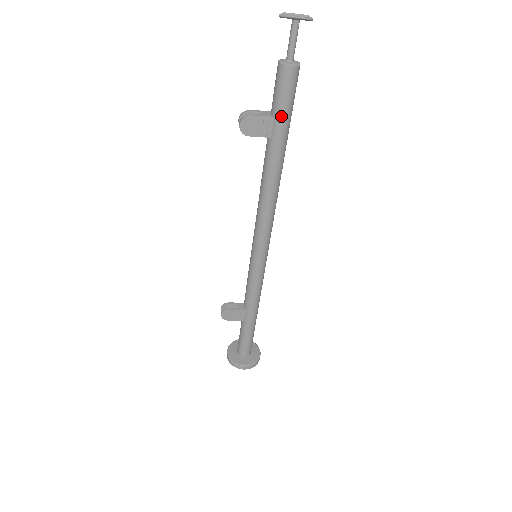
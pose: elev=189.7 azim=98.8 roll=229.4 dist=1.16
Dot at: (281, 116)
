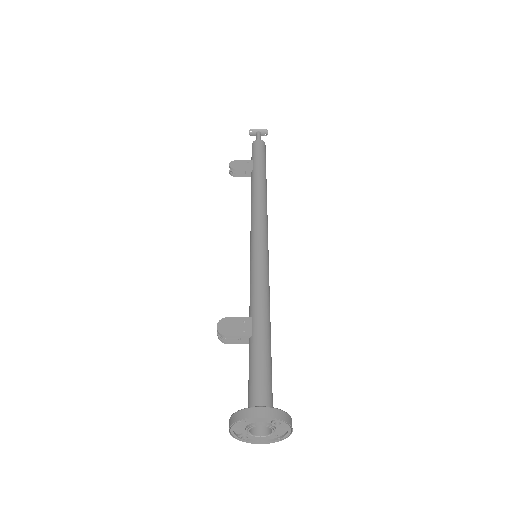
Dot at: (257, 157)
